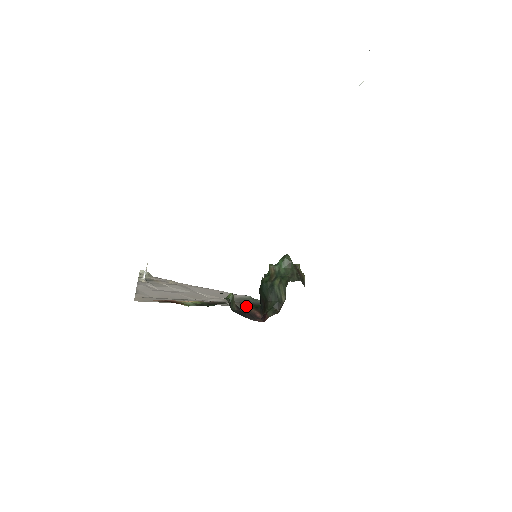
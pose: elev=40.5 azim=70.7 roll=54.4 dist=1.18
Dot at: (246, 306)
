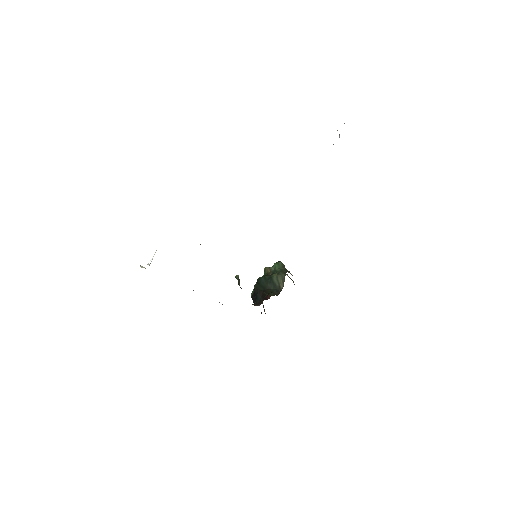
Dot at: occluded
